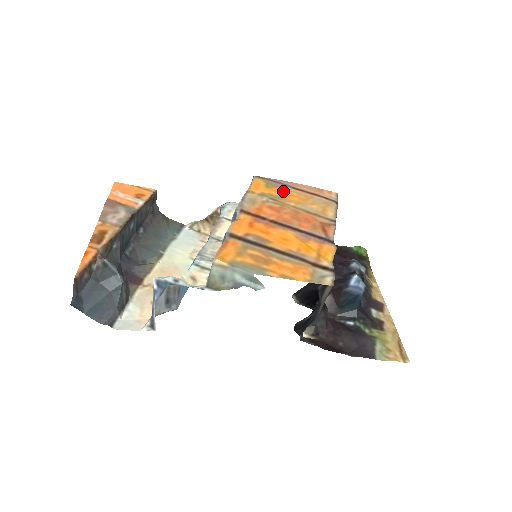
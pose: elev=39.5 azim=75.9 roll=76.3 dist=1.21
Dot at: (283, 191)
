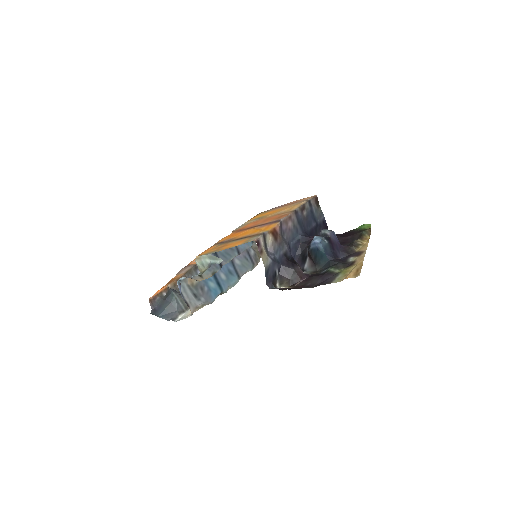
Dot at: (271, 212)
